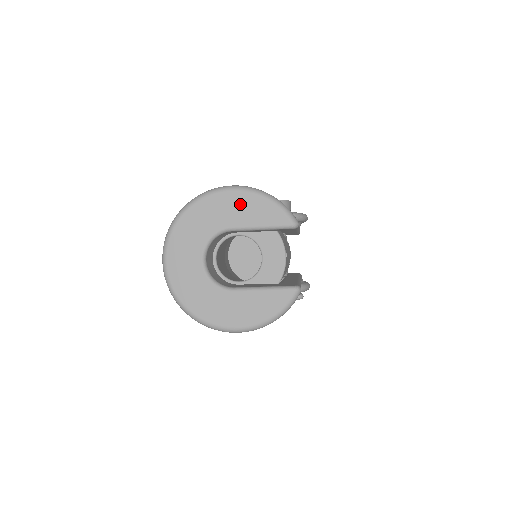
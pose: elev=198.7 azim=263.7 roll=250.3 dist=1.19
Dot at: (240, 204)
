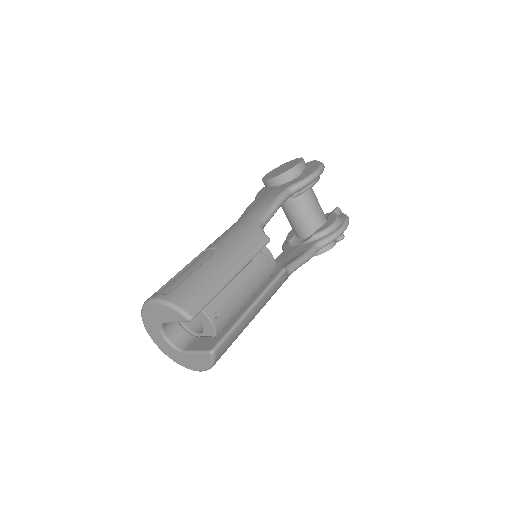
Dot at: (160, 310)
